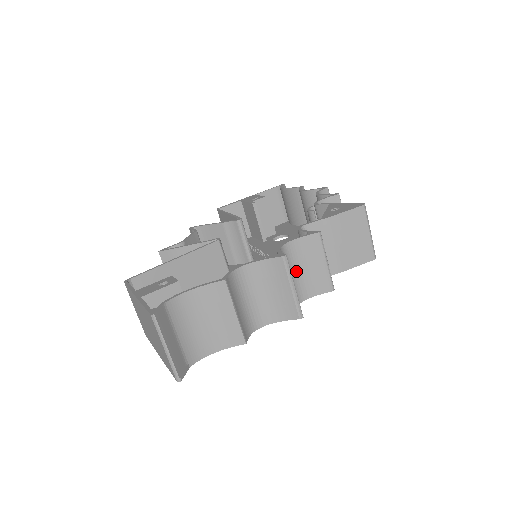
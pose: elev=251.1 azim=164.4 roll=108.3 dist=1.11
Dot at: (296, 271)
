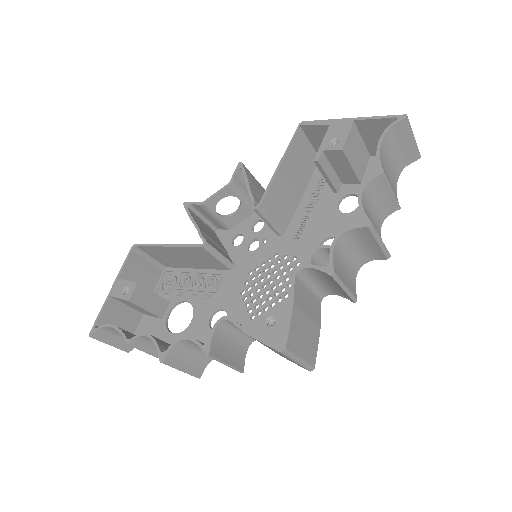
Dot at: occluded
